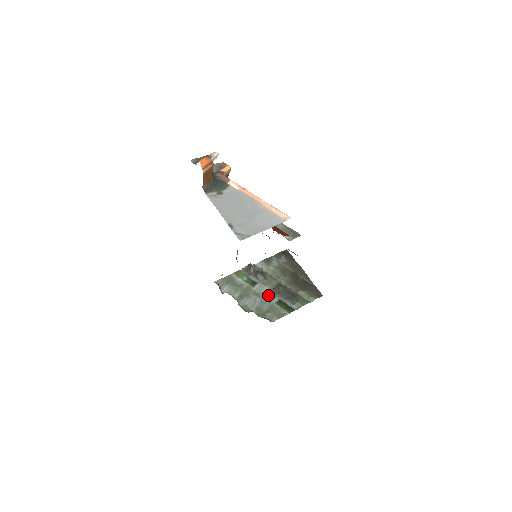
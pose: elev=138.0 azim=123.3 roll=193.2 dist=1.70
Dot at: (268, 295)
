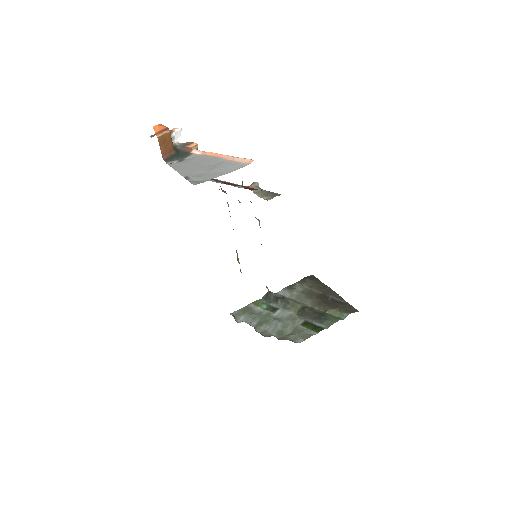
Dot at: (291, 318)
